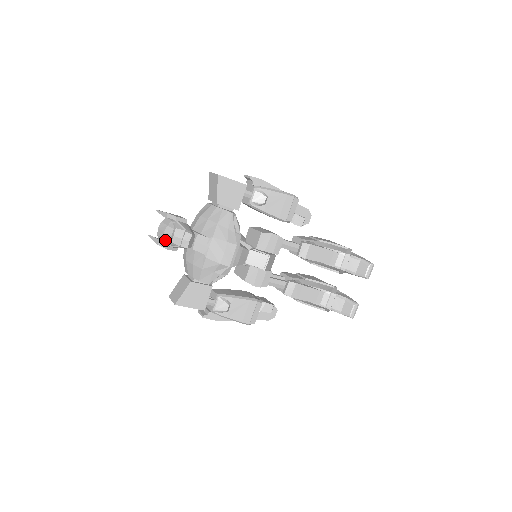
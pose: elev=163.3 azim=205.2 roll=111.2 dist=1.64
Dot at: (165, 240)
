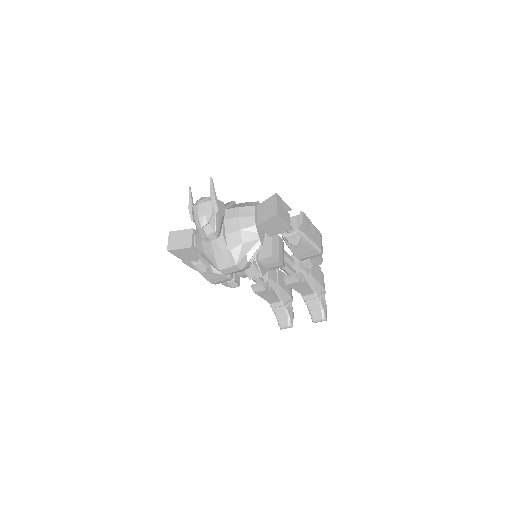
Dot at: (195, 221)
